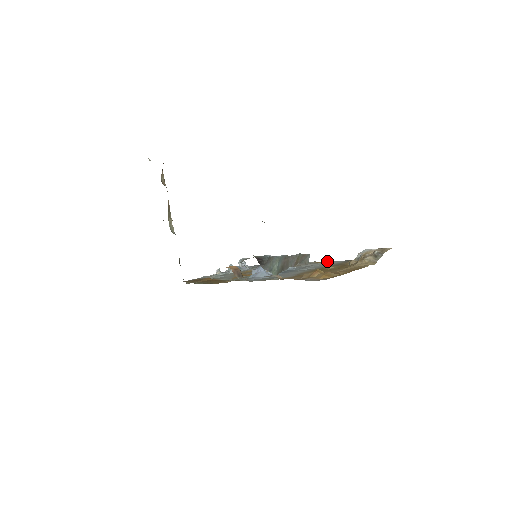
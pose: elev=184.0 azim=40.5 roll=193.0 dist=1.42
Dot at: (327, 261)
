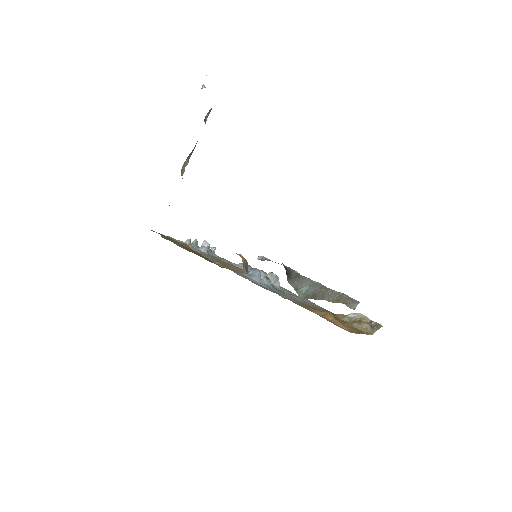
Dot at: (306, 299)
